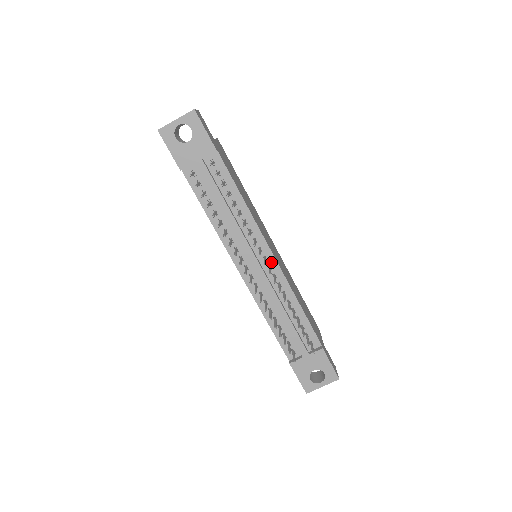
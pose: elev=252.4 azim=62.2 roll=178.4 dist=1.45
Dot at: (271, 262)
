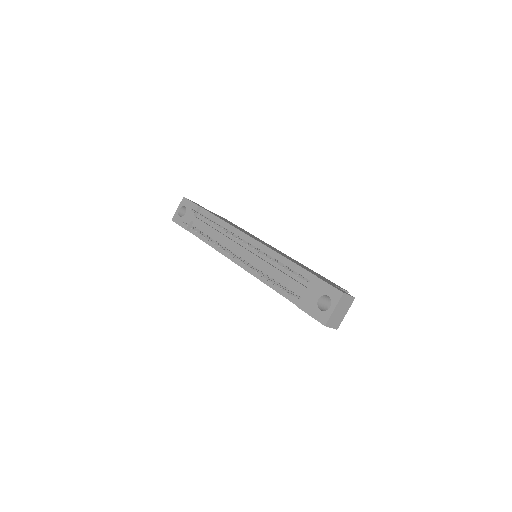
Dot at: (252, 243)
